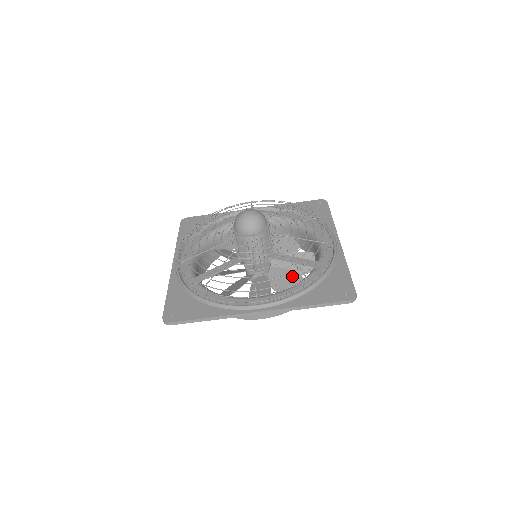
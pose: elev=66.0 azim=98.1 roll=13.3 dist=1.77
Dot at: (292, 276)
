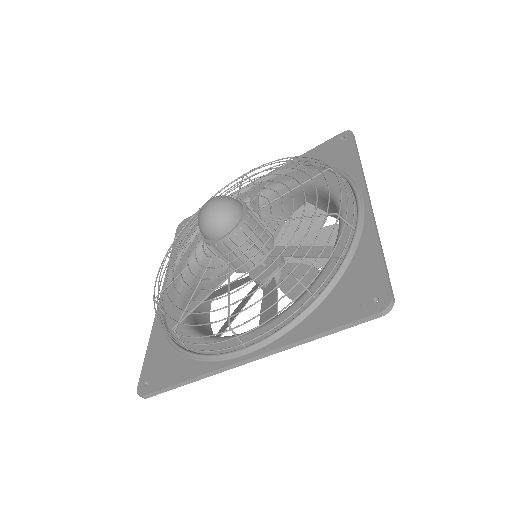
Dot at: (309, 274)
